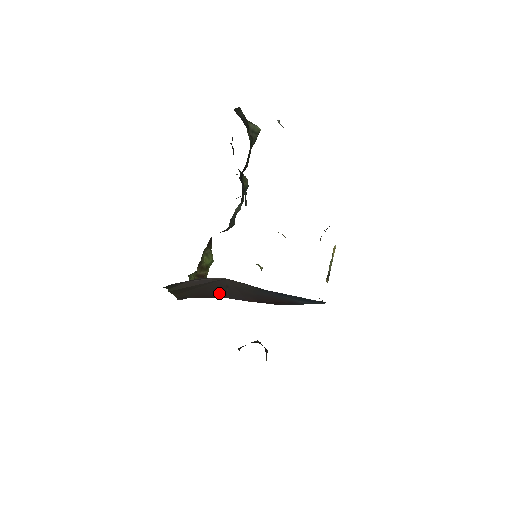
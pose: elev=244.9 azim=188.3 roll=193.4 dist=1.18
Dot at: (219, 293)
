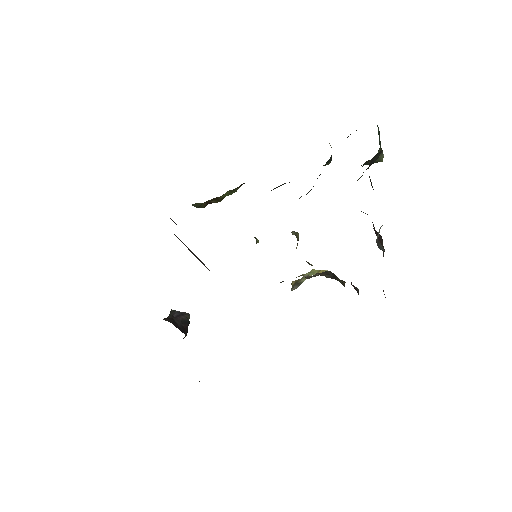
Dot at: occluded
